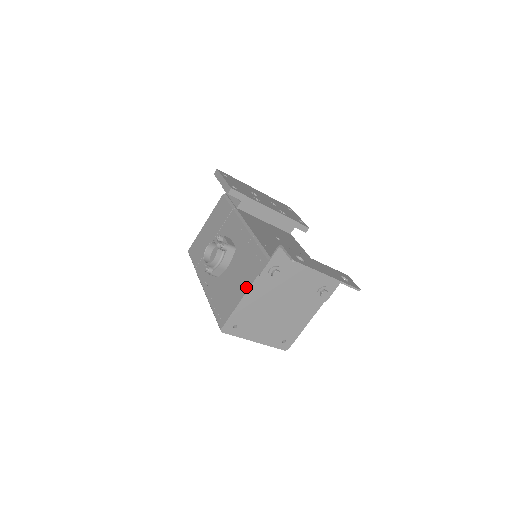
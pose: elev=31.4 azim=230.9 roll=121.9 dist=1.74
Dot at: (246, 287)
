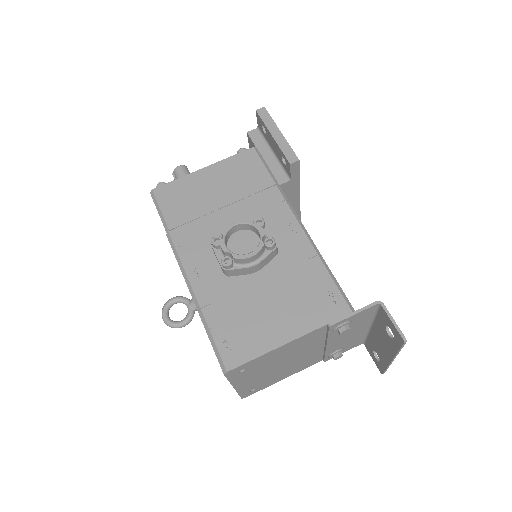
Dot at: (299, 330)
